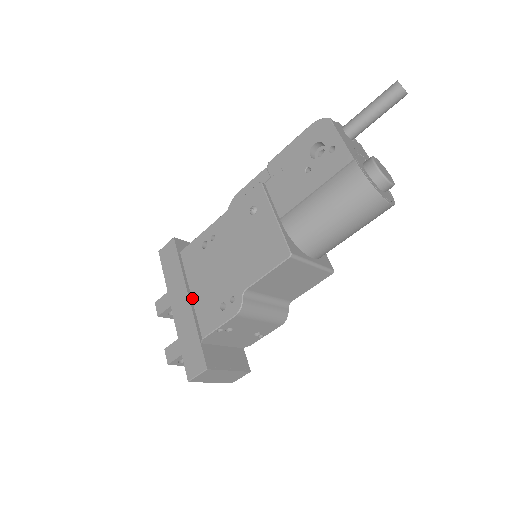
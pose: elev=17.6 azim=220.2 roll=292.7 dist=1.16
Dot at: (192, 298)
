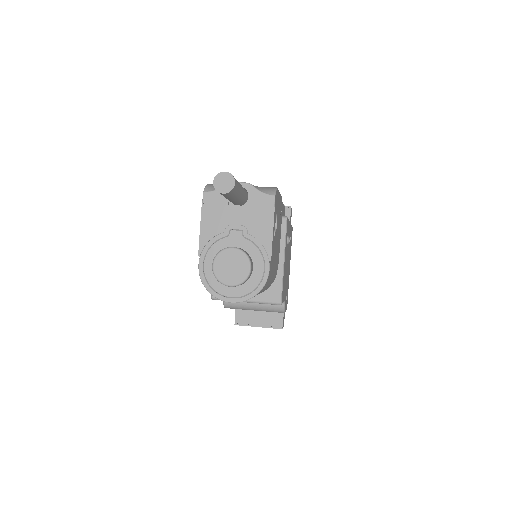
Dot at: occluded
